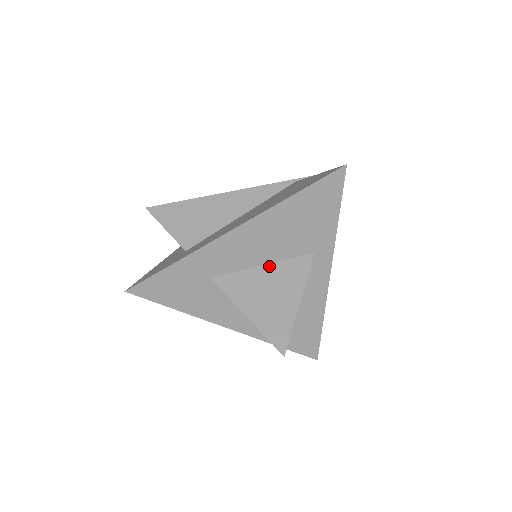
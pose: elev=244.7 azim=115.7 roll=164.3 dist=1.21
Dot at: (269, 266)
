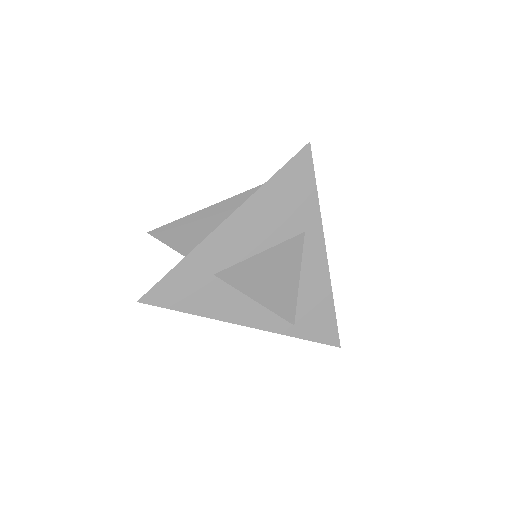
Dot at: (265, 252)
